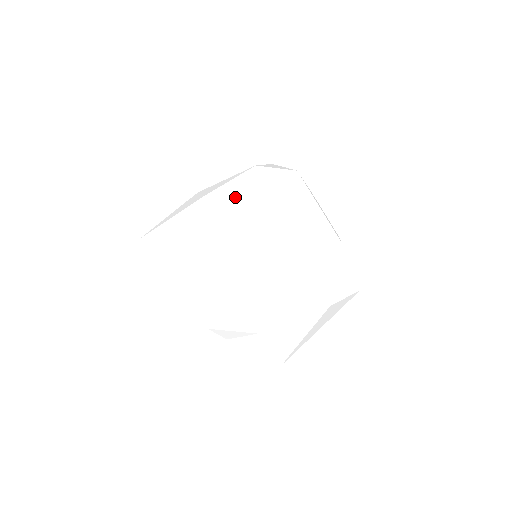
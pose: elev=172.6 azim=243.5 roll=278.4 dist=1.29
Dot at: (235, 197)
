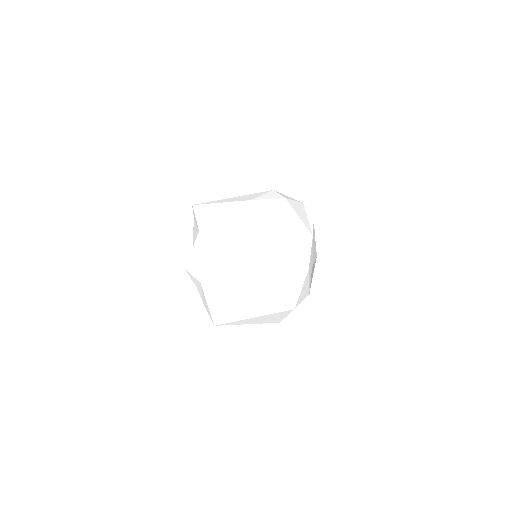
Dot at: (243, 199)
